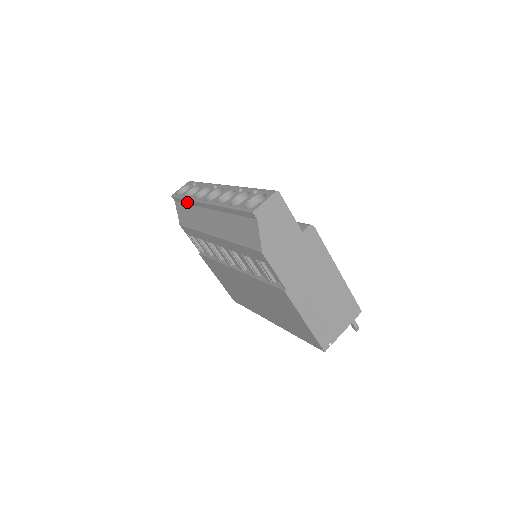
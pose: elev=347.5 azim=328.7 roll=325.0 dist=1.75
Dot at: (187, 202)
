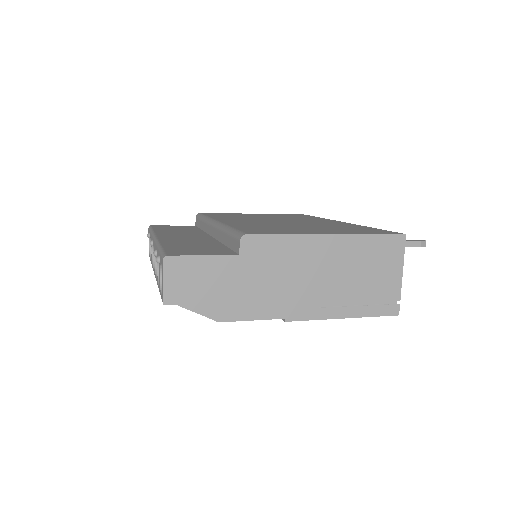
Dot at: occluded
